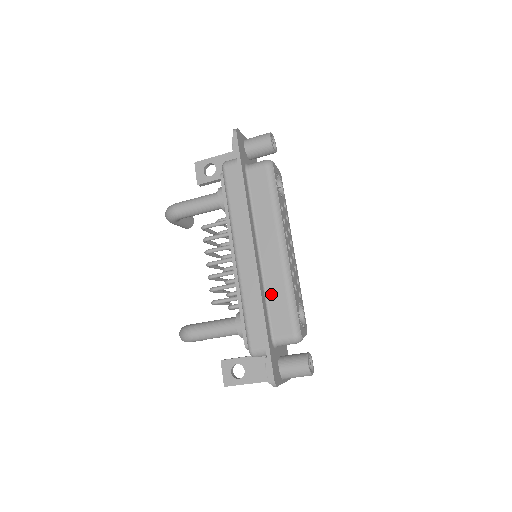
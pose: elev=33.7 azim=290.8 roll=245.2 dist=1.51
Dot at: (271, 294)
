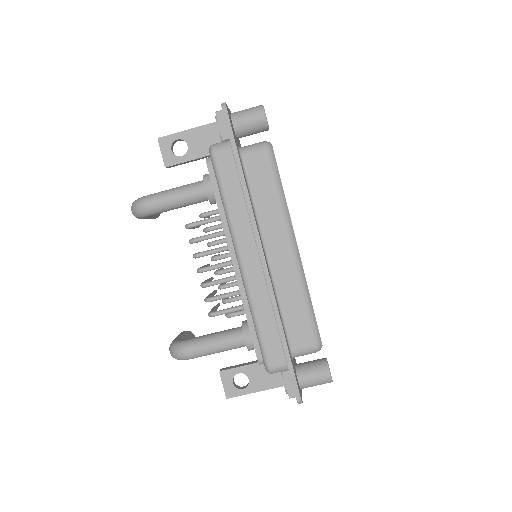
Dot at: (285, 303)
